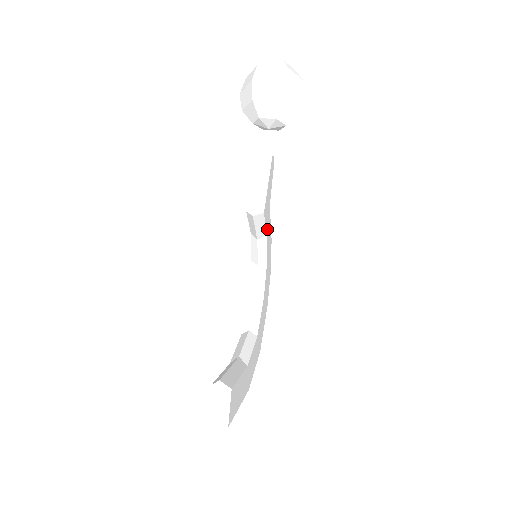
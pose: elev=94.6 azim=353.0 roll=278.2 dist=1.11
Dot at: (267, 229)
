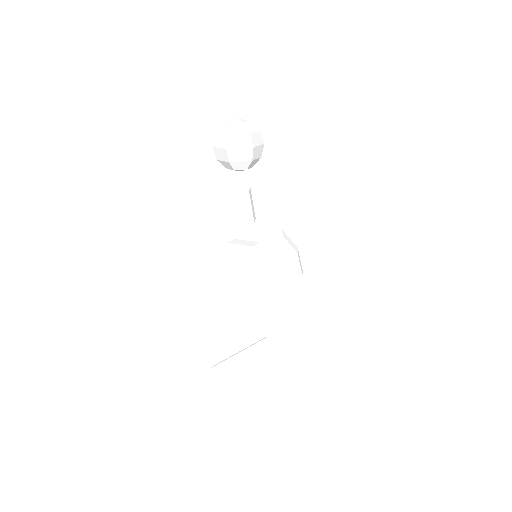
Dot at: (258, 239)
